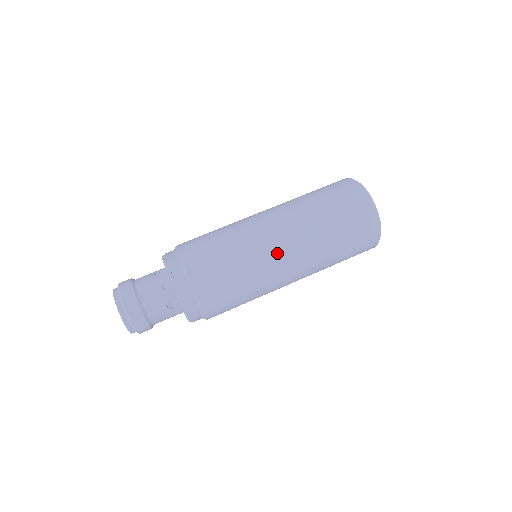
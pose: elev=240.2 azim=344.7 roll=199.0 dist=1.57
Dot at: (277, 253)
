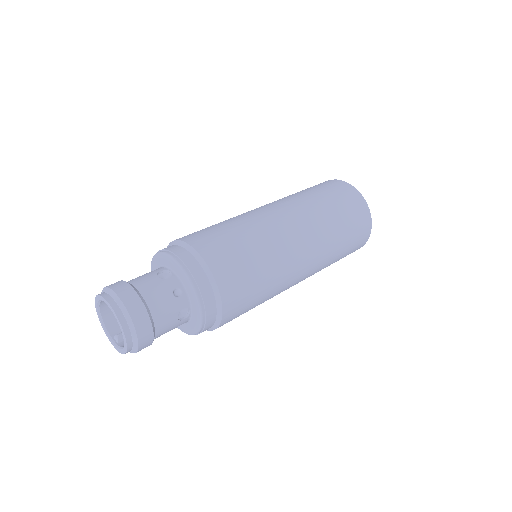
Dot at: (297, 256)
